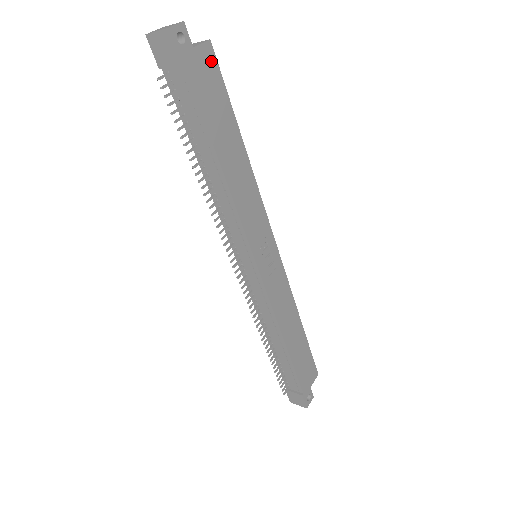
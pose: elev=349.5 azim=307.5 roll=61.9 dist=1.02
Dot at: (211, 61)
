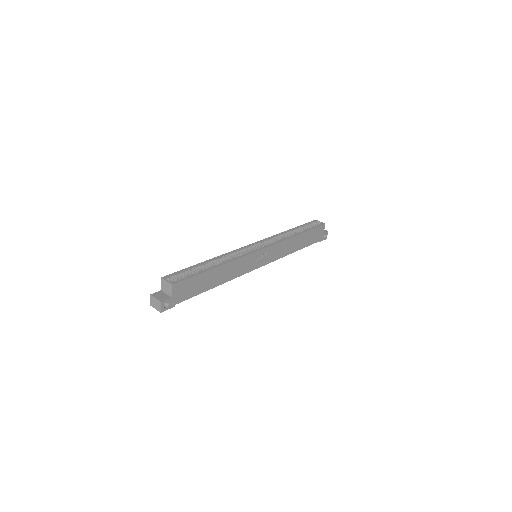
Dot at: (180, 286)
